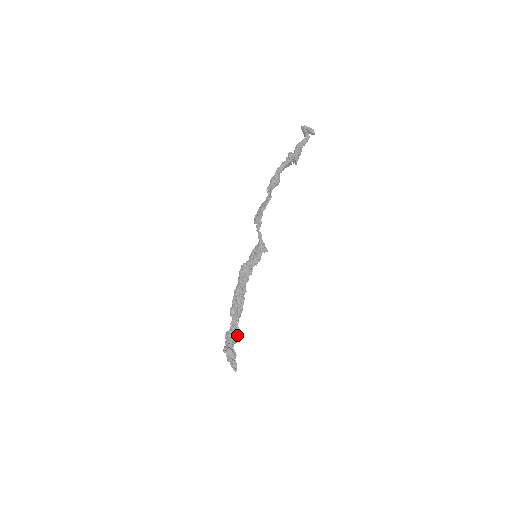
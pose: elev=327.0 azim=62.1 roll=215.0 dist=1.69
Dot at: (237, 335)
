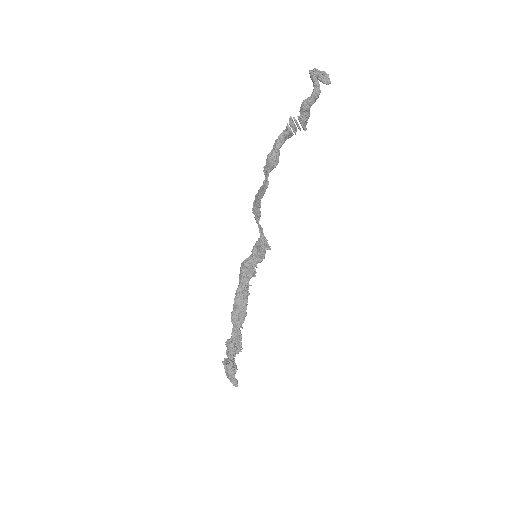
Dot at: (240, 344)
